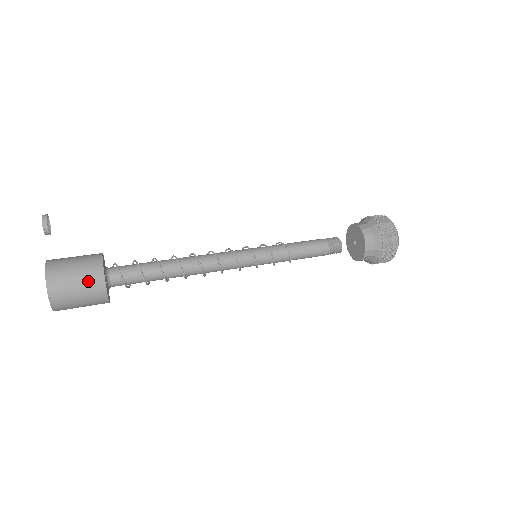
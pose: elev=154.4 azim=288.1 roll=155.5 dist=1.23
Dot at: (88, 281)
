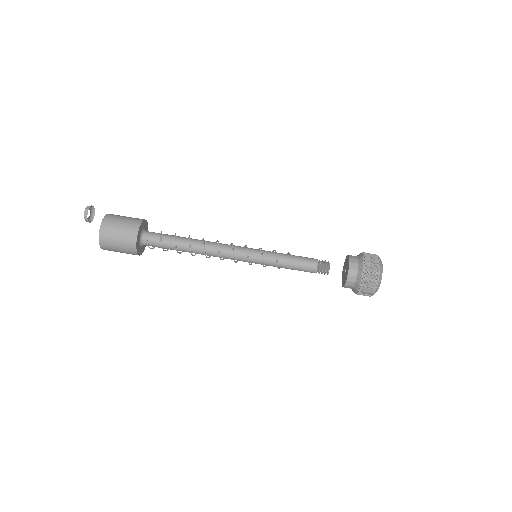
Dot at: occluded
